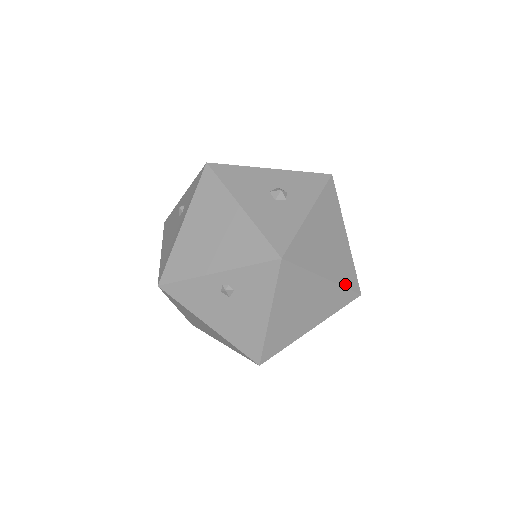
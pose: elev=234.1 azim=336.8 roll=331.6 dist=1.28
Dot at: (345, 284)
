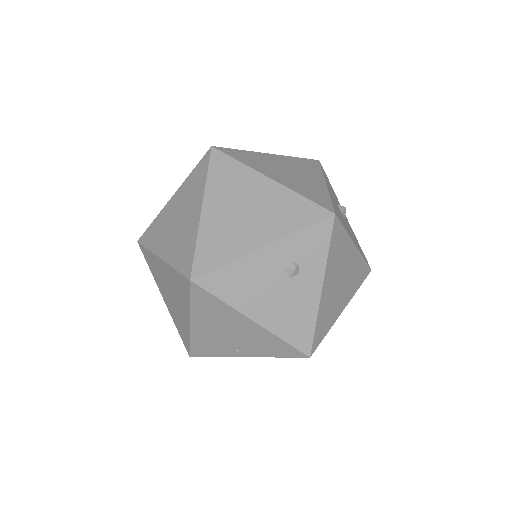
Dot at: occluded
